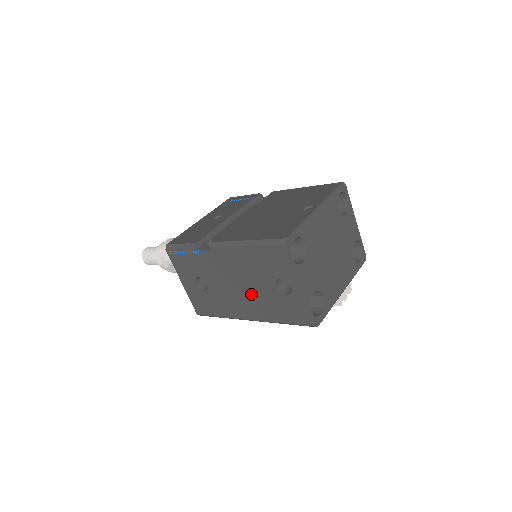
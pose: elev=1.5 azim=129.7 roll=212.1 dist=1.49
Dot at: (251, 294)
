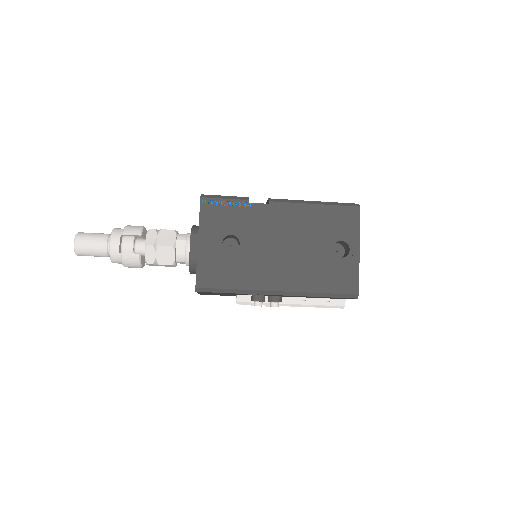
Dot at: (297, 257)
